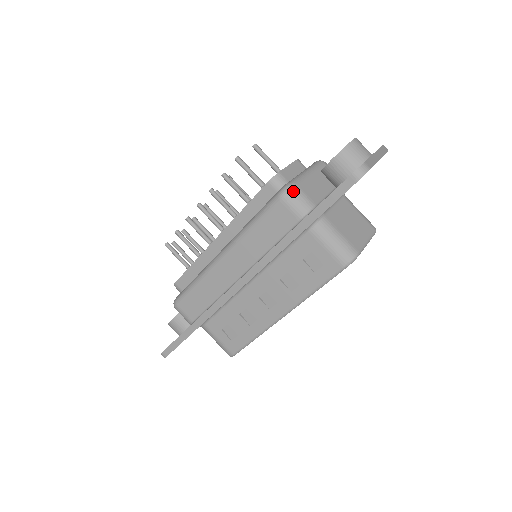
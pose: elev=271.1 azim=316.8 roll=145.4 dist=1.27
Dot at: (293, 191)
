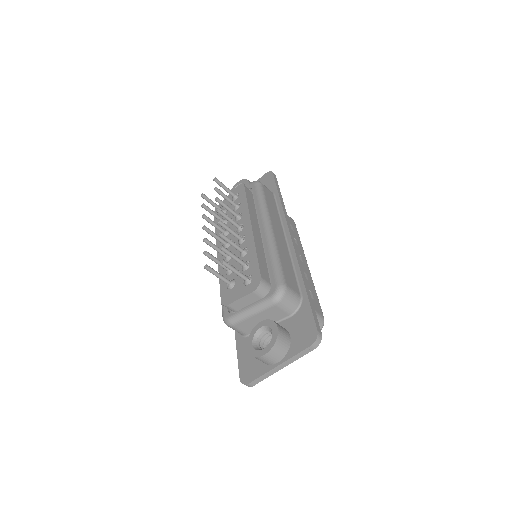
Dot at: (230, 327)
